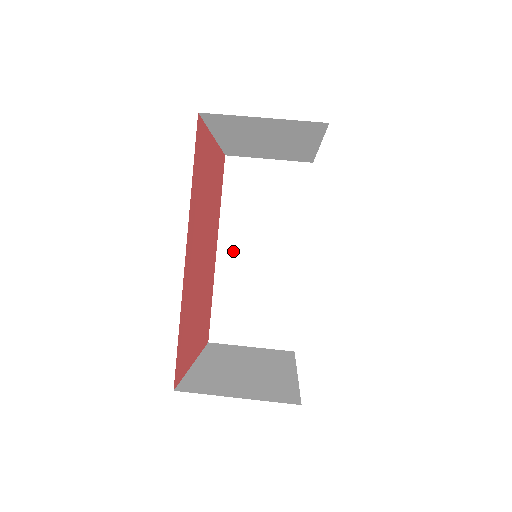
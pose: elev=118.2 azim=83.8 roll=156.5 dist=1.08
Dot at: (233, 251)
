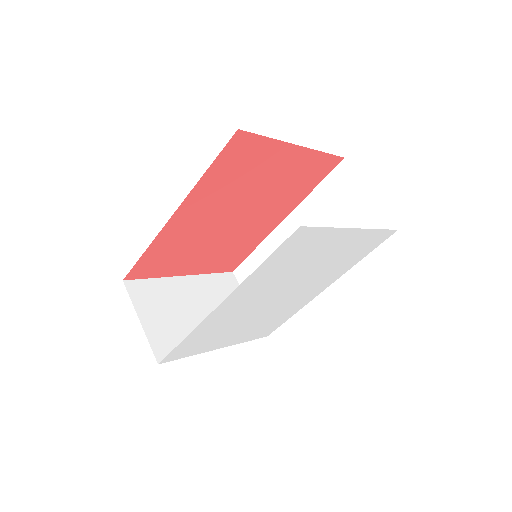
Dot at: (290, 233)
